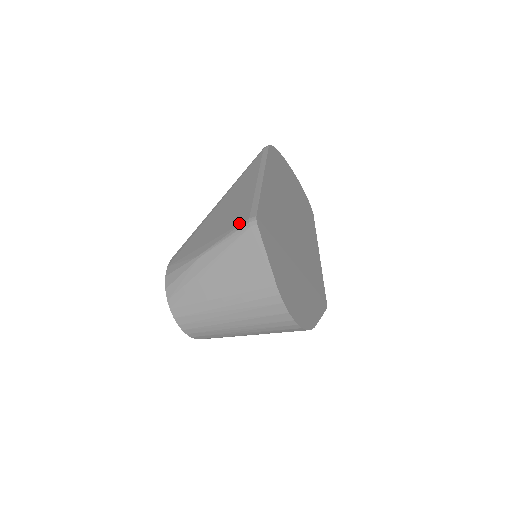
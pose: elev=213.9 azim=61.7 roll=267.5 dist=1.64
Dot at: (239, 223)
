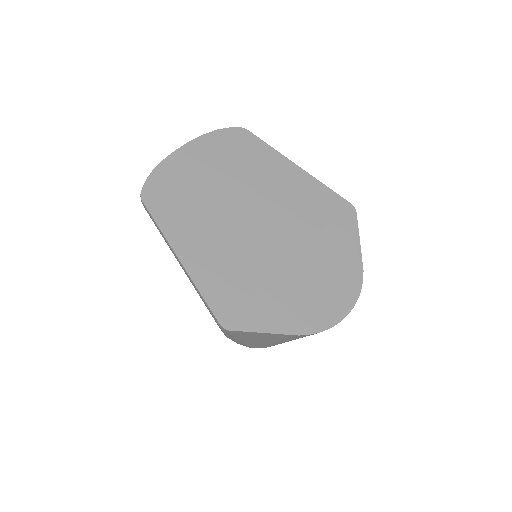
Dot at: occluded
